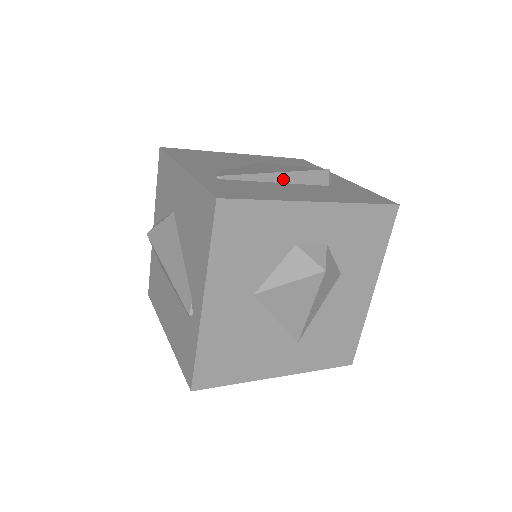
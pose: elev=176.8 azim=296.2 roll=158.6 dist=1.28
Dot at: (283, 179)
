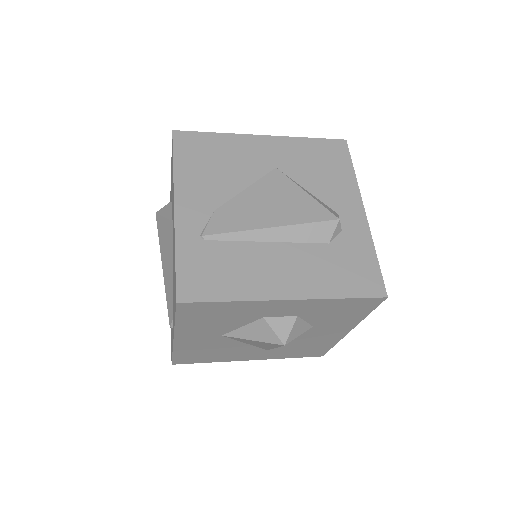
Dot at: (276, 236)
